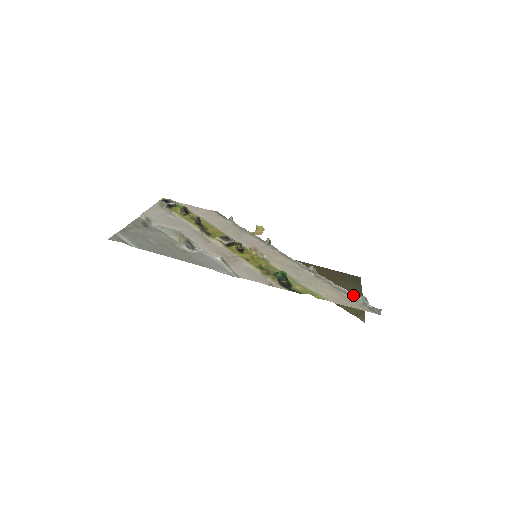
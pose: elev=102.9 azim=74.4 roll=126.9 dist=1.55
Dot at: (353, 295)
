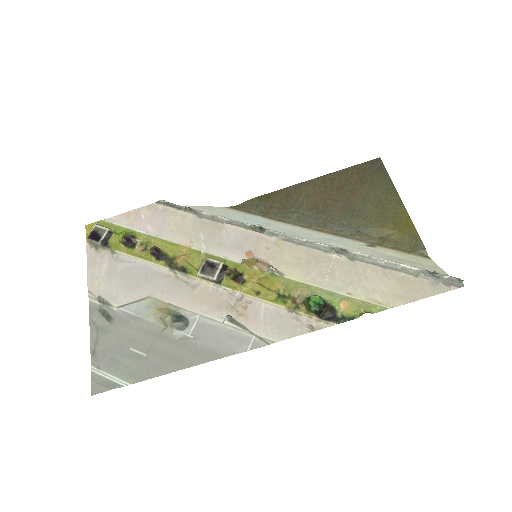
Dot at: (413, 268)
